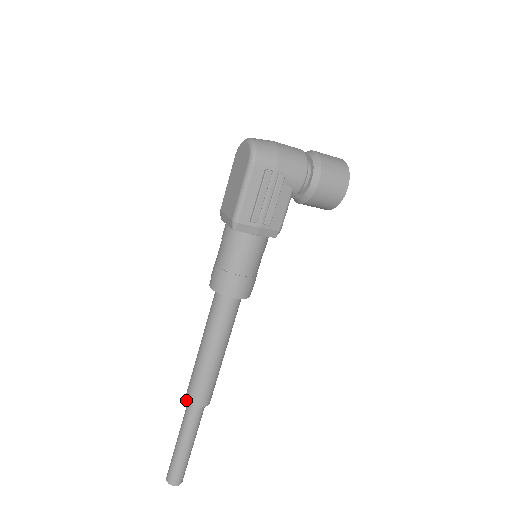
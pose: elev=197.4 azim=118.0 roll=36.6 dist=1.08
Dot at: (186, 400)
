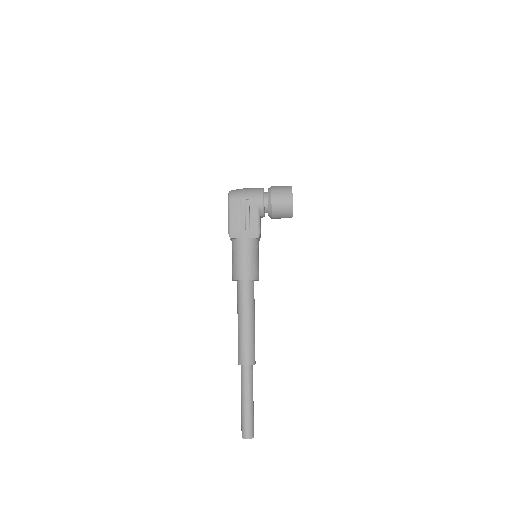
Dot at: (238, 364)
